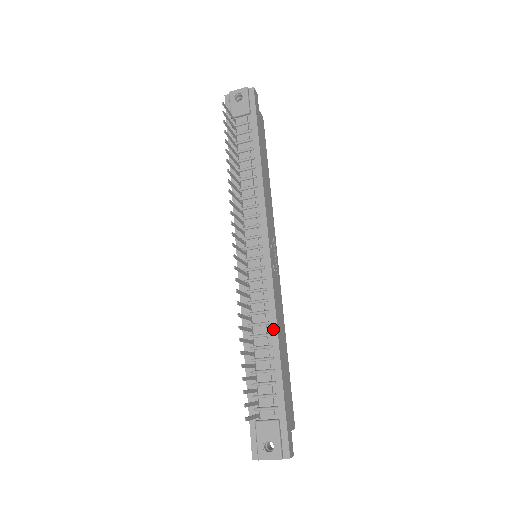
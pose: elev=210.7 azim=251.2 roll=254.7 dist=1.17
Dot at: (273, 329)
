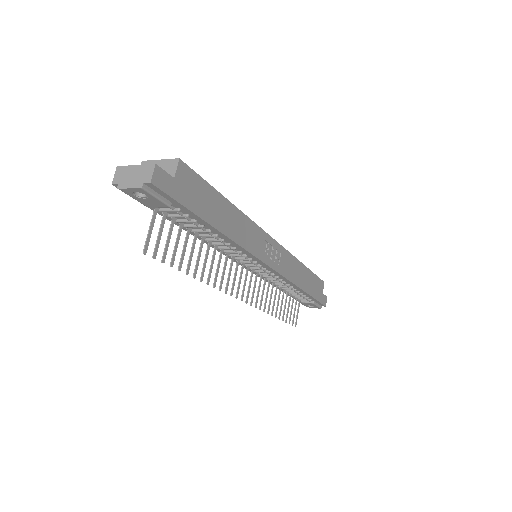
Dot at: (293, 286)
